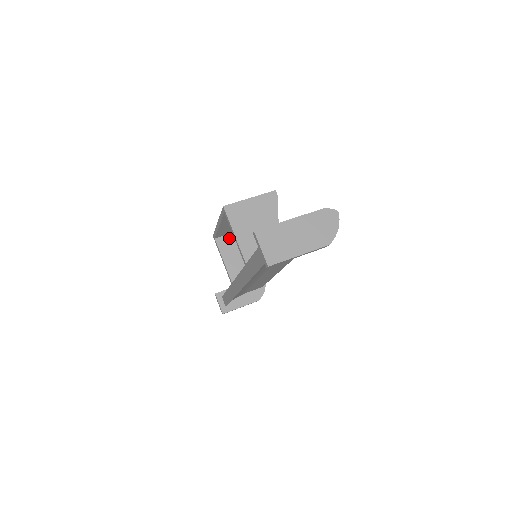
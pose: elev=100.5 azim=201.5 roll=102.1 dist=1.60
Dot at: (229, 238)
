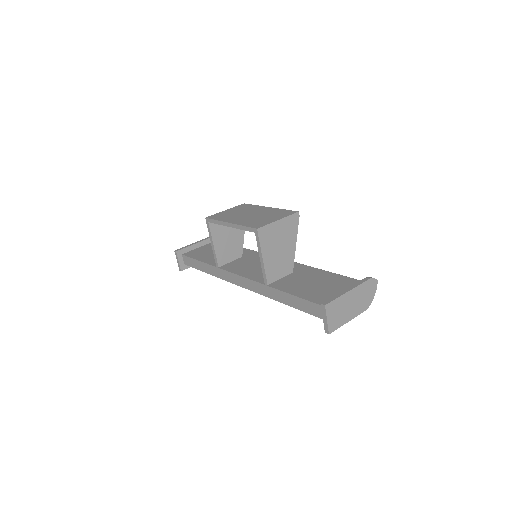
Dot at: occluded
